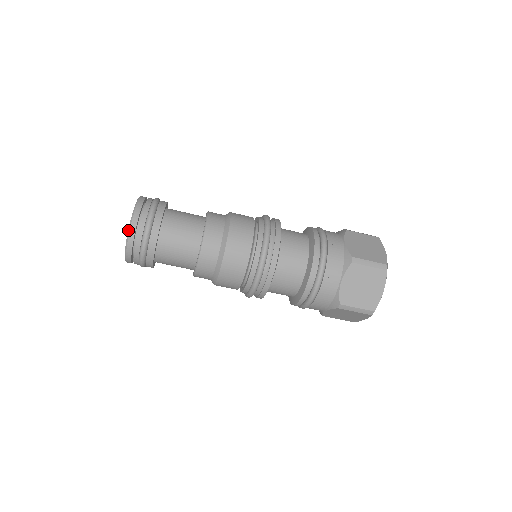
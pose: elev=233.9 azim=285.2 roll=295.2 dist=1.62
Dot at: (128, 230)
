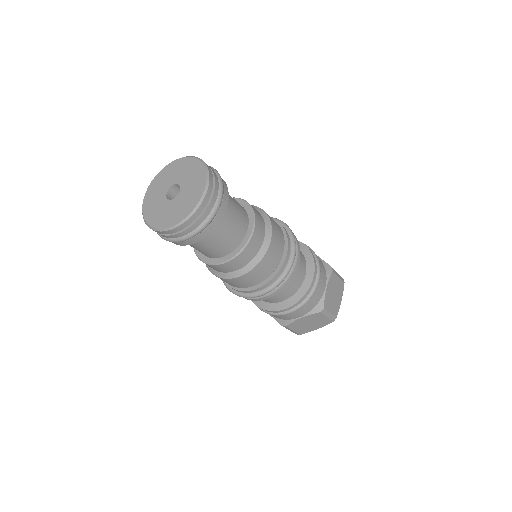
Dot at: (180, 222)
